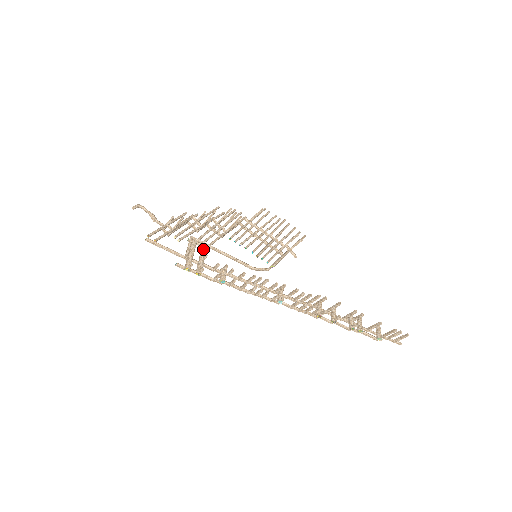
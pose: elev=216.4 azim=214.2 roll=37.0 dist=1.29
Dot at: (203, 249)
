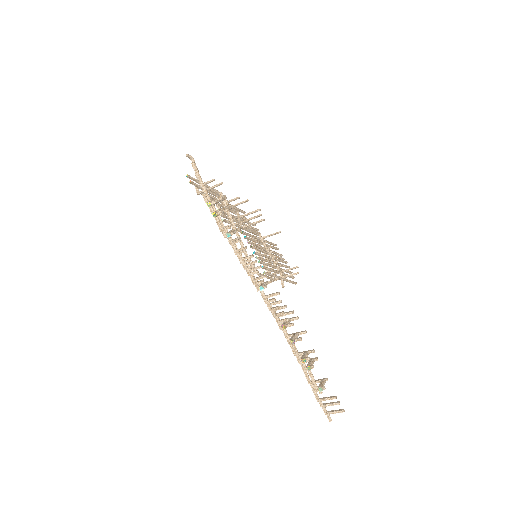
Dot at: (228, 206)
